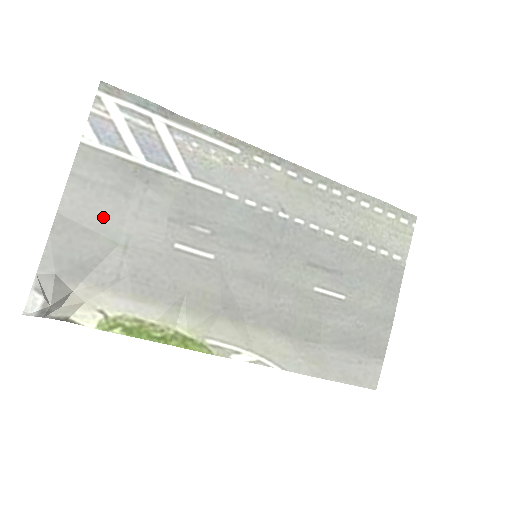
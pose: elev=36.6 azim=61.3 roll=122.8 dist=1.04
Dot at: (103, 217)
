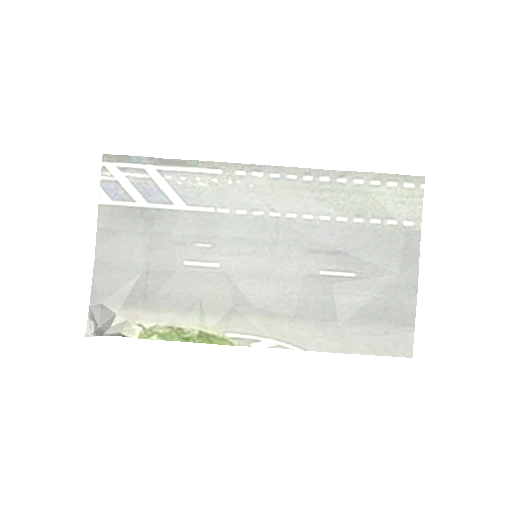
Dot at: (126, 254)
